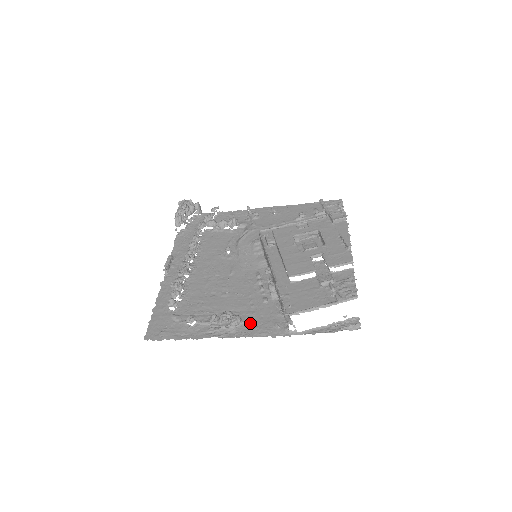
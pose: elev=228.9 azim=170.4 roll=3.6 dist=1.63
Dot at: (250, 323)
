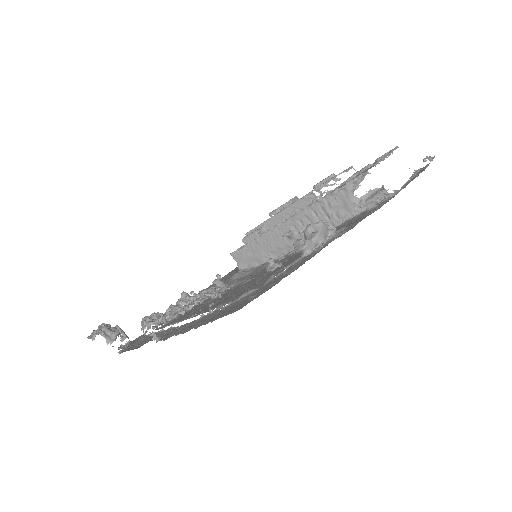
Dot at: (345, 227)
